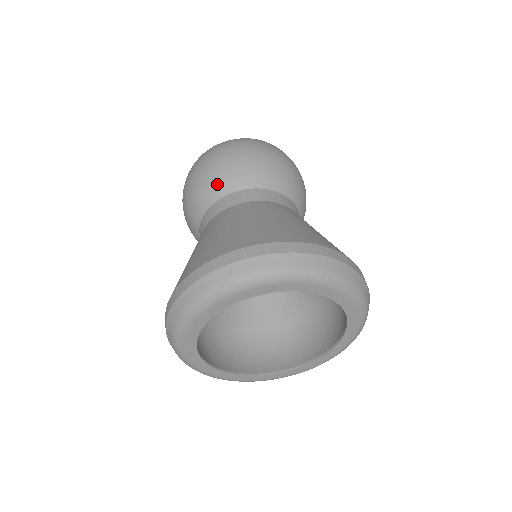
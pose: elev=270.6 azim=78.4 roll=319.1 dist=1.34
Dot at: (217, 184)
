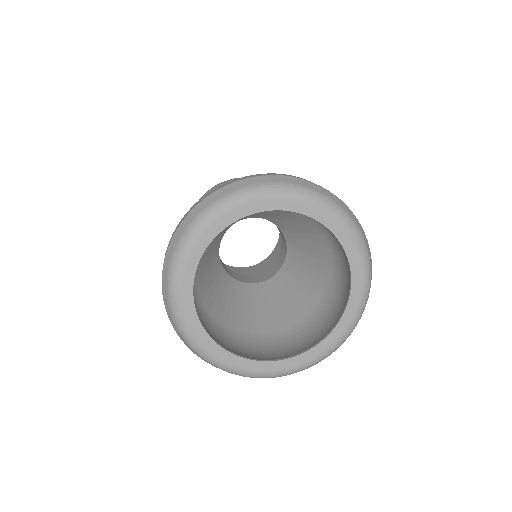
Dot at: occluded
